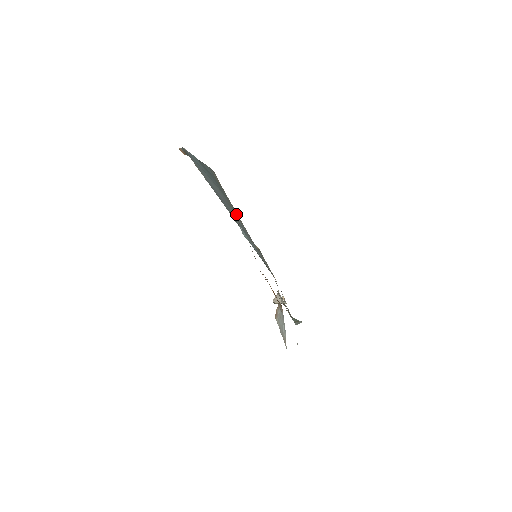
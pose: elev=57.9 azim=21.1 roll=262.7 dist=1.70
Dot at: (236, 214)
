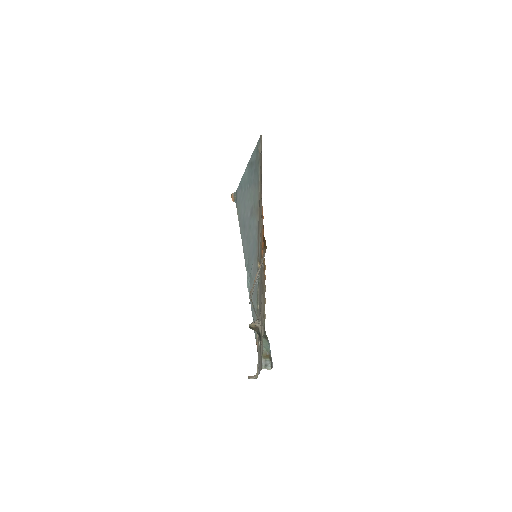
Dot at: (257, 211)
